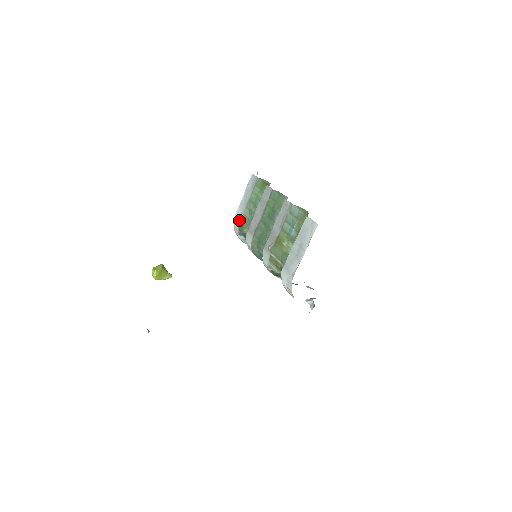
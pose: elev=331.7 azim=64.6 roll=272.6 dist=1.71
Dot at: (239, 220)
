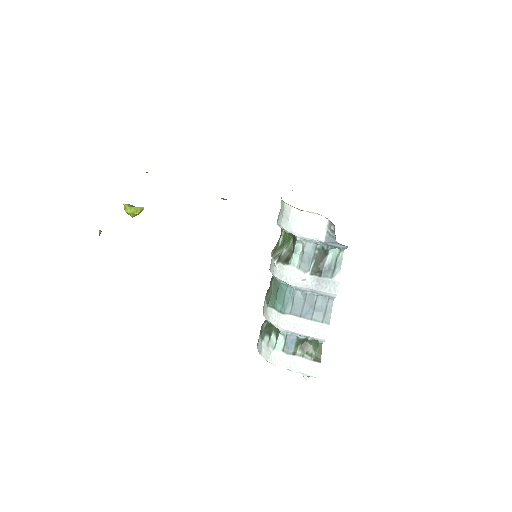
Dot at: occluded
